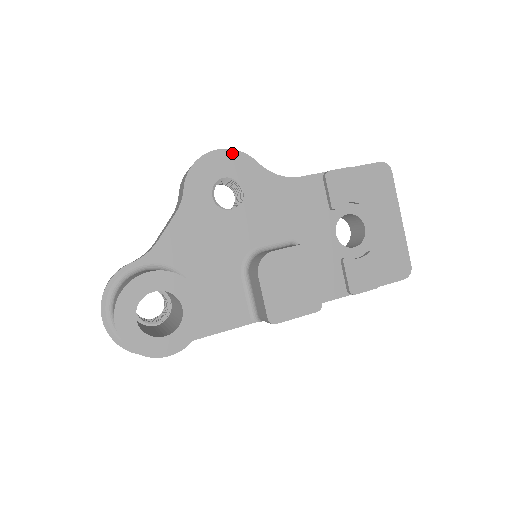
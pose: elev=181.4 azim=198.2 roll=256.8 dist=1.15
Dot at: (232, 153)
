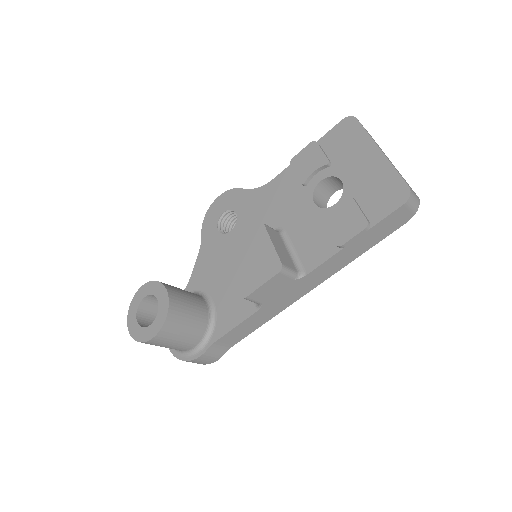
Dot at: (226, 194)
